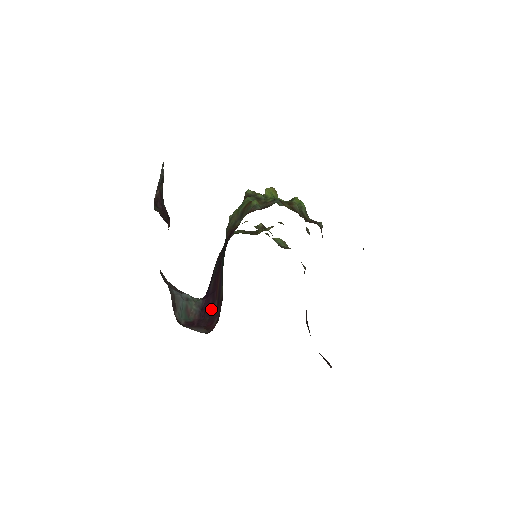
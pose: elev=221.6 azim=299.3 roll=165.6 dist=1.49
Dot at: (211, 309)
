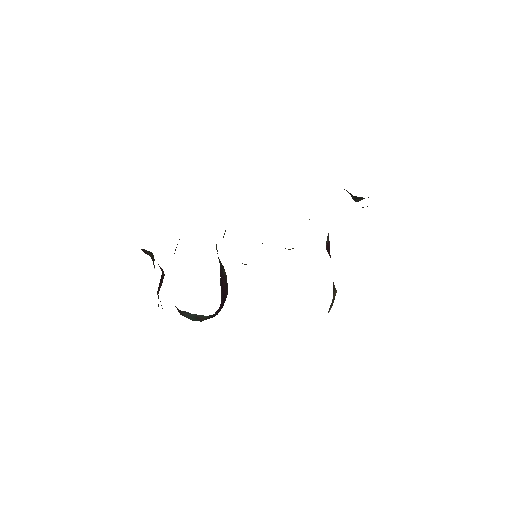
Dot at: occluded
